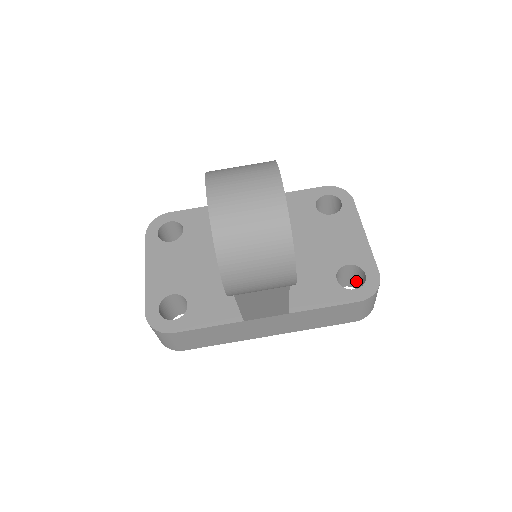
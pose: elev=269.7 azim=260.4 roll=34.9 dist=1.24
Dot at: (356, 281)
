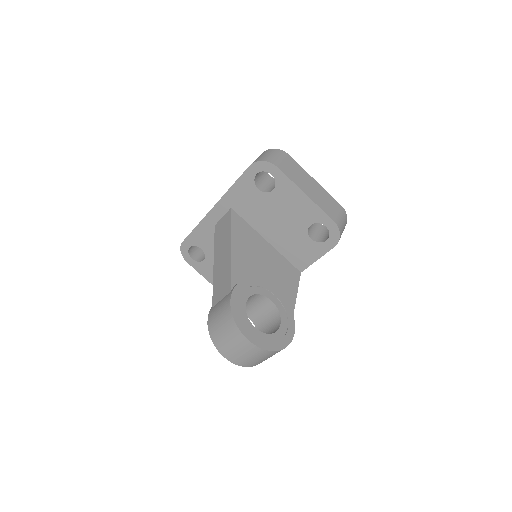
Dot at: occluded
